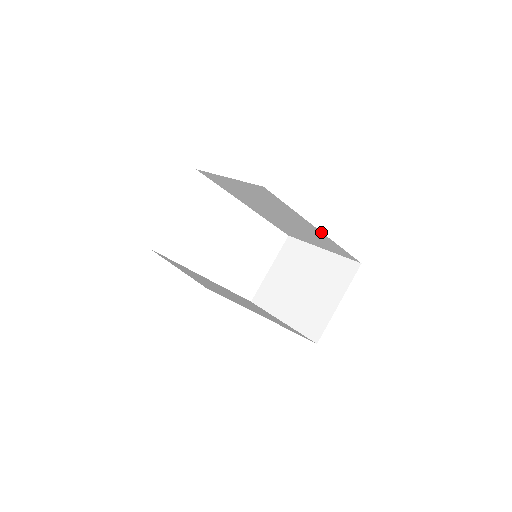
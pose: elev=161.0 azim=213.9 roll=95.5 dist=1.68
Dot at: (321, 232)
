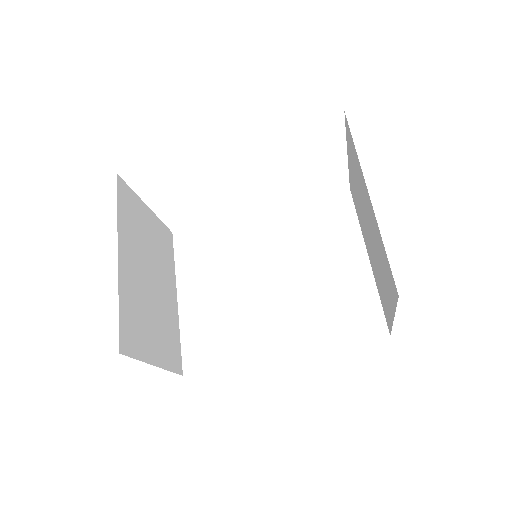
Dot at: occluded
